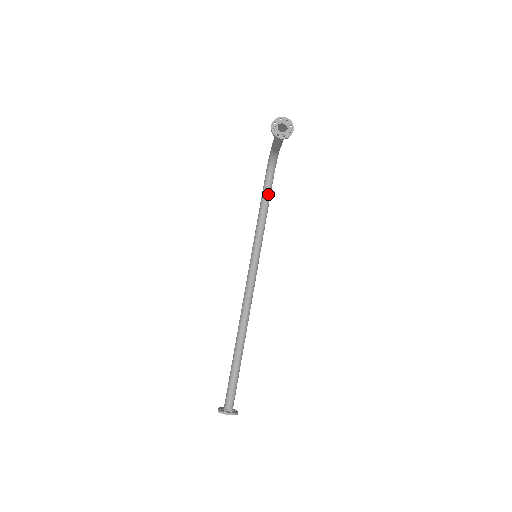
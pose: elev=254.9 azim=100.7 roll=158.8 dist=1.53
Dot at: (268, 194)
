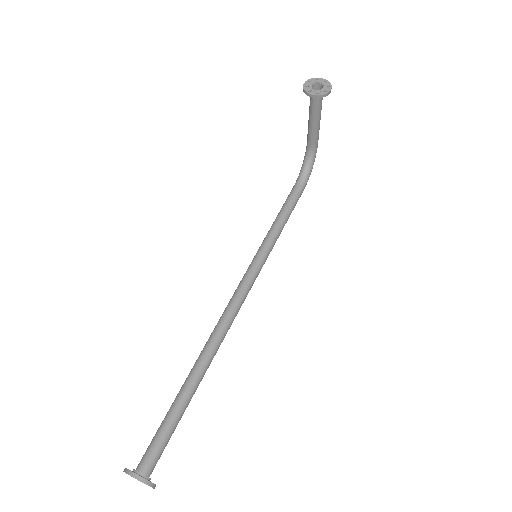
Dot at: (294, 198)
